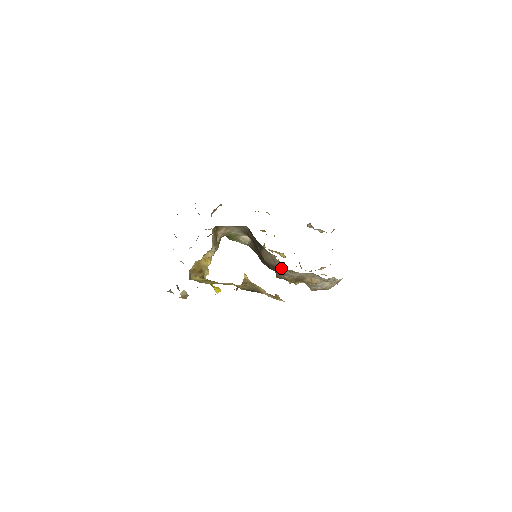
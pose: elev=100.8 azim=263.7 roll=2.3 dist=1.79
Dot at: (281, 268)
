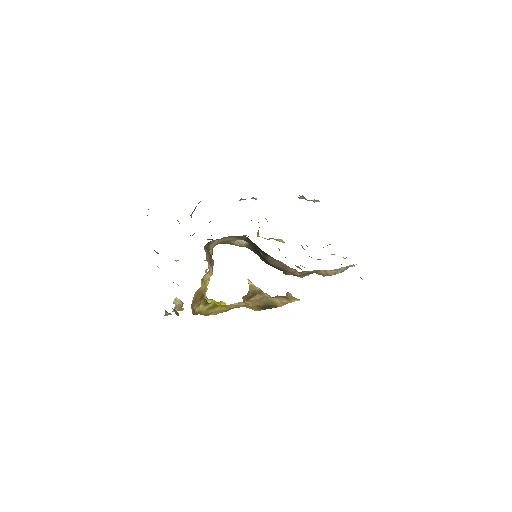
Dot at: (293, 272)
